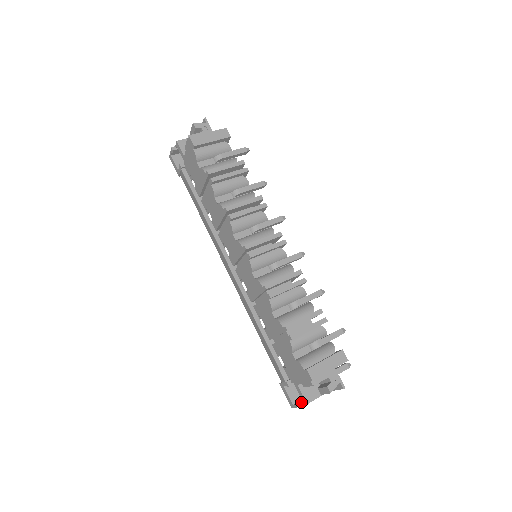
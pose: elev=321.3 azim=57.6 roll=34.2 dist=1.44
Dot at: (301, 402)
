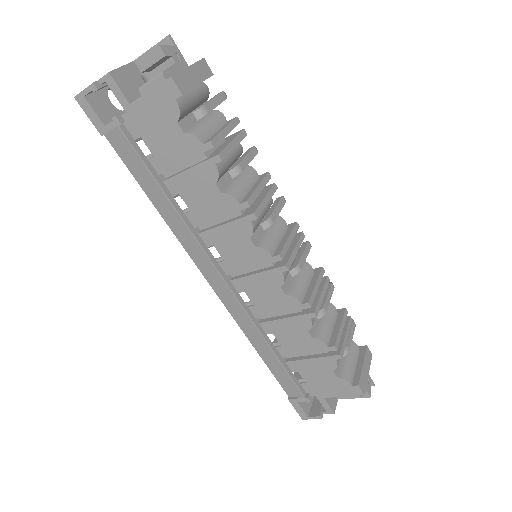
Dot at: (322, 412)
